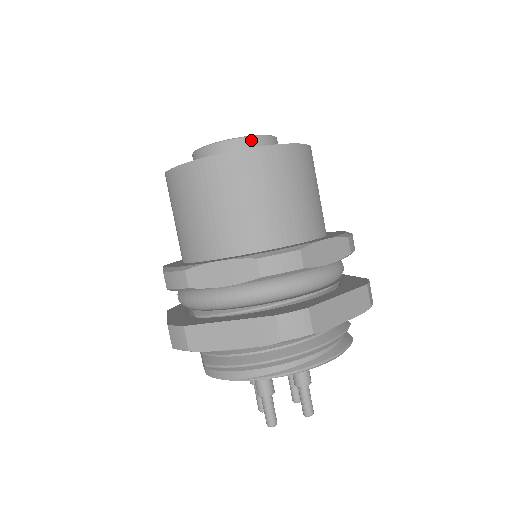
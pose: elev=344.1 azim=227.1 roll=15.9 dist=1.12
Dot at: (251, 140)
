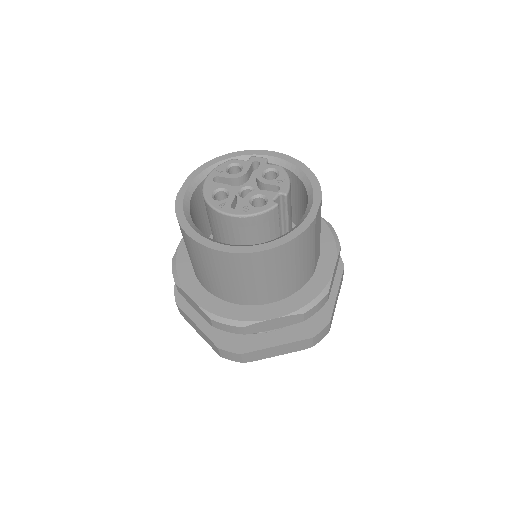
Dot at: (239, 219)
